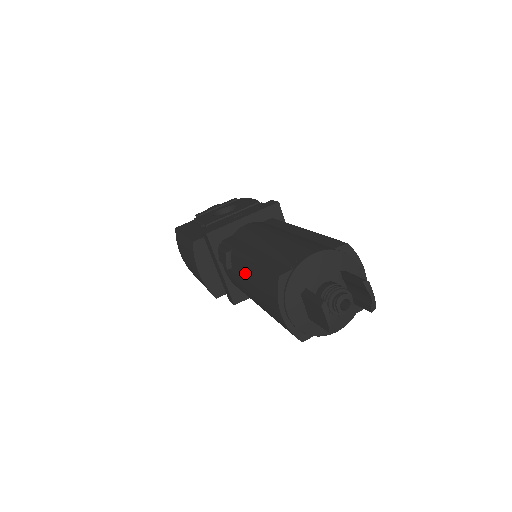
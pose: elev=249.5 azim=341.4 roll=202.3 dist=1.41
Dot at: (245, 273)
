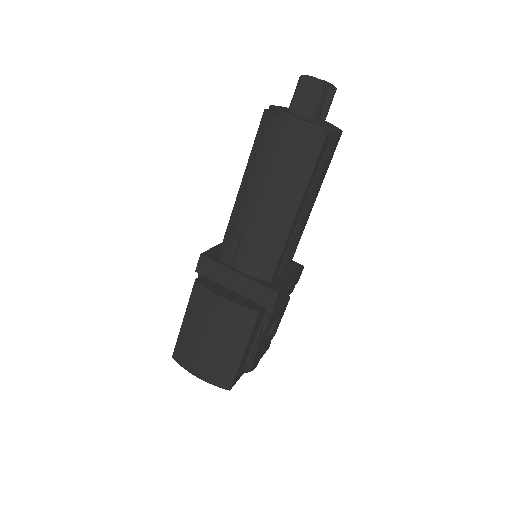
Dot at: (251, 194)
